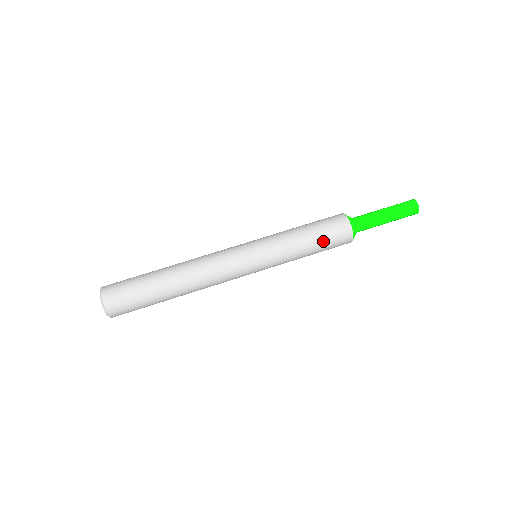
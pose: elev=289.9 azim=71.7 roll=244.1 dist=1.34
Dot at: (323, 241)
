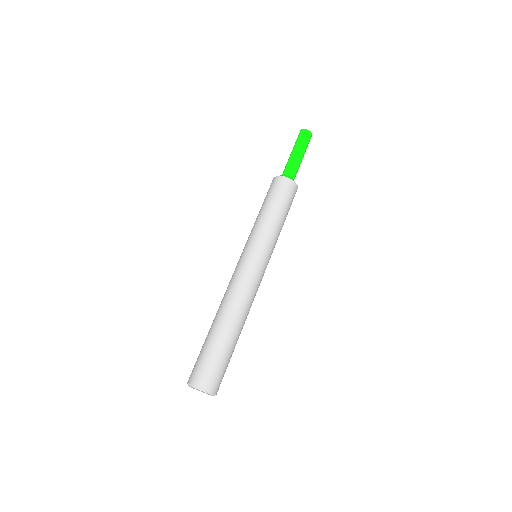
Dot at: occluded
